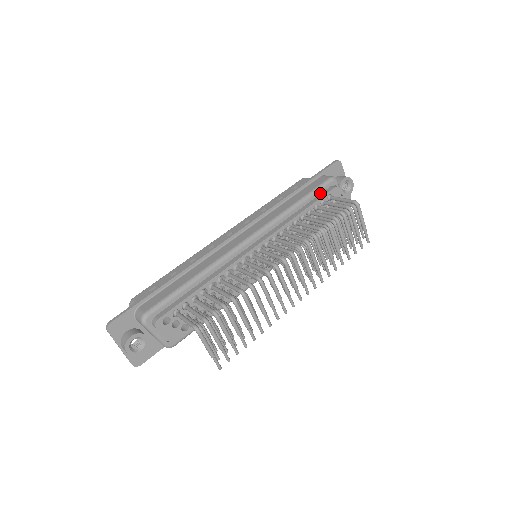
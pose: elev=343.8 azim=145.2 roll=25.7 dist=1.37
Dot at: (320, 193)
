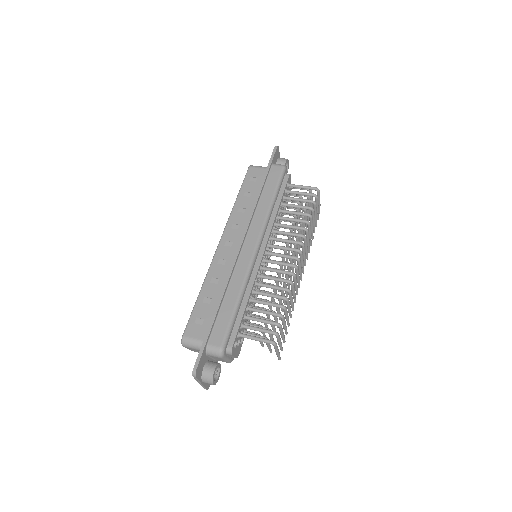
Dot at: (280, 183)
